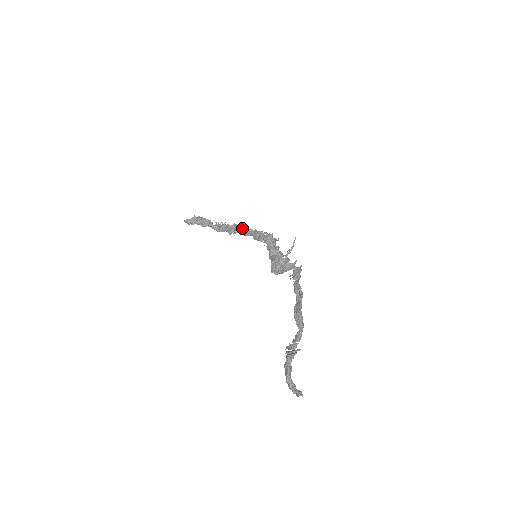
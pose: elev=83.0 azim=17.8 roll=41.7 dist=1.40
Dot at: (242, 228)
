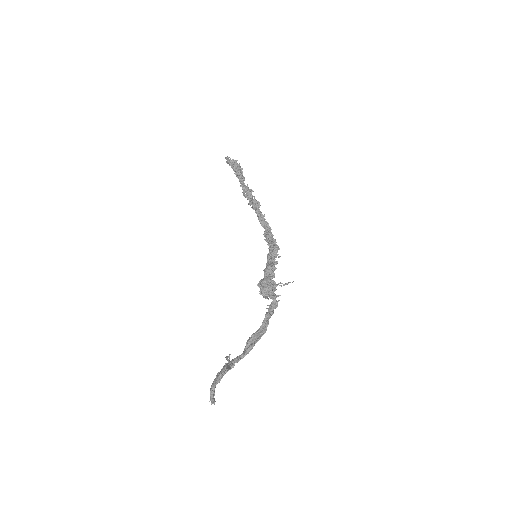
Dot at: (262, 215)
